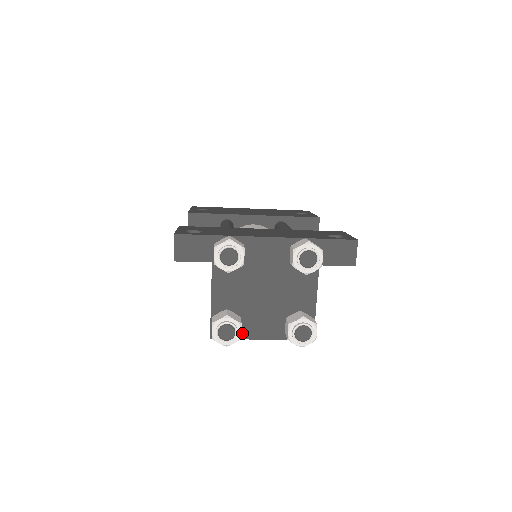
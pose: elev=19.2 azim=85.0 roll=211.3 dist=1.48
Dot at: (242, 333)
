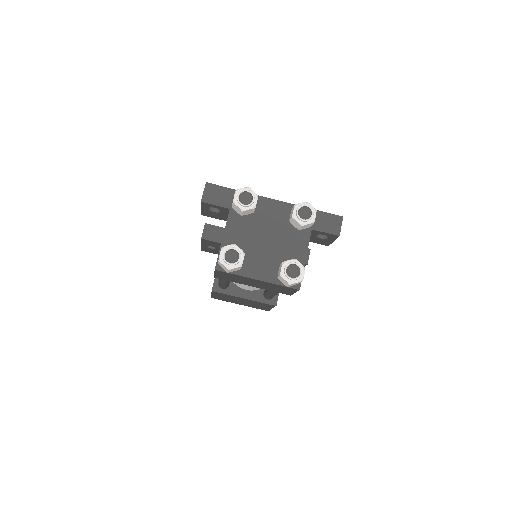
Dot at: (242, 271)
